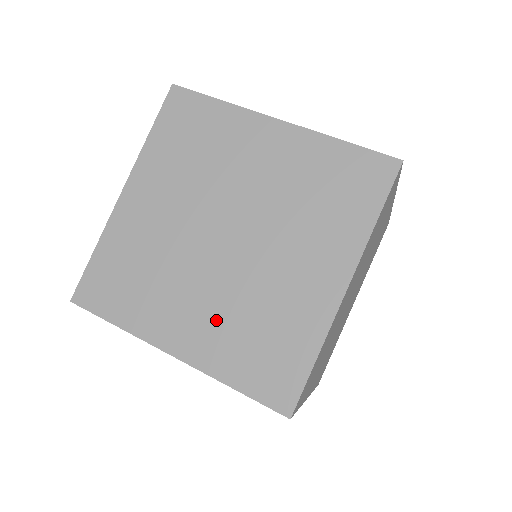
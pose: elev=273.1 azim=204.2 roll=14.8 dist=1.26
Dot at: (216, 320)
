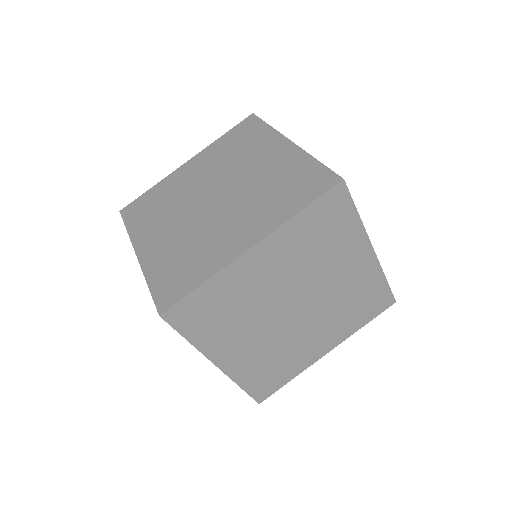
Dot at: occluded
